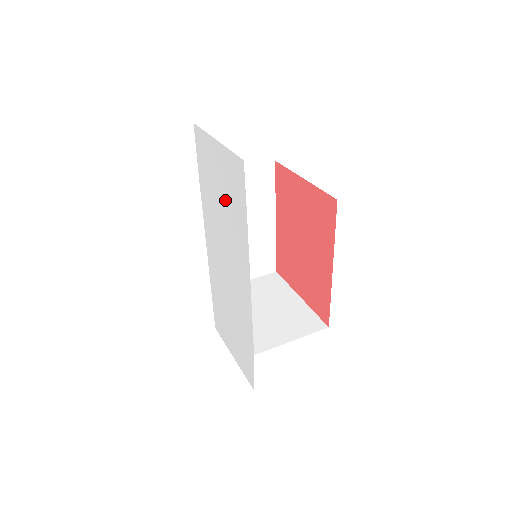
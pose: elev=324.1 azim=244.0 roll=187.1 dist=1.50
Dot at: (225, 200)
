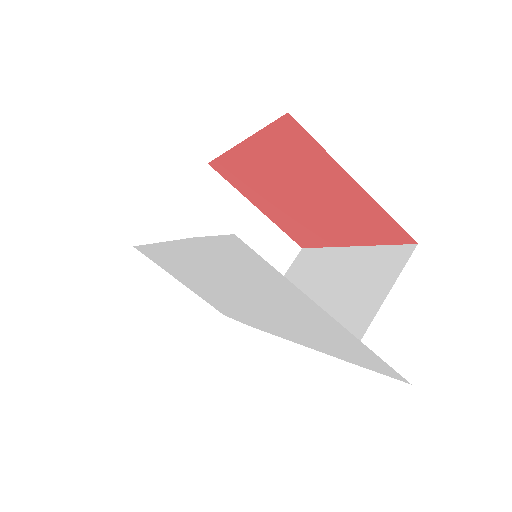
Dot at: (293, 318)
